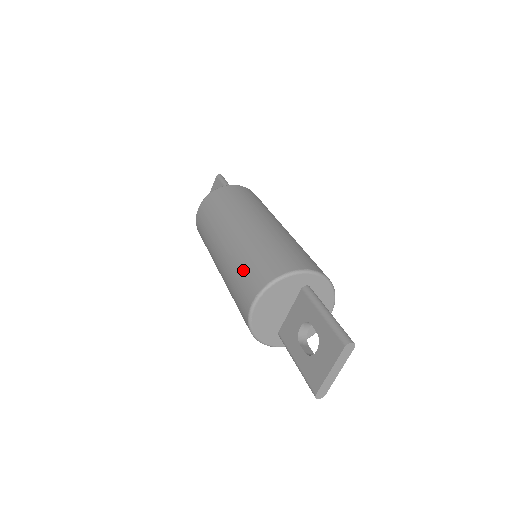
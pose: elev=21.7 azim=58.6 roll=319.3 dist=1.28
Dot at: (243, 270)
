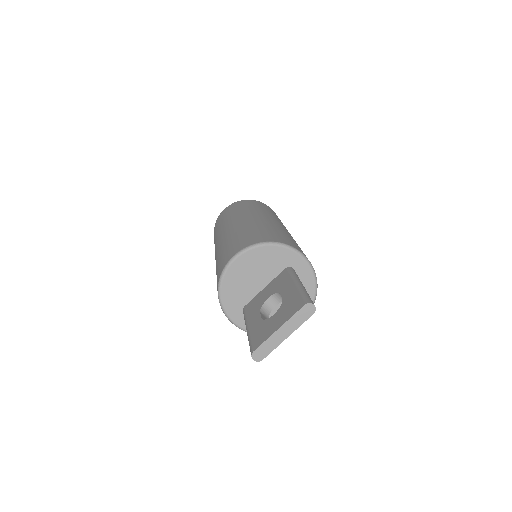
Dot at: (239, 237)
